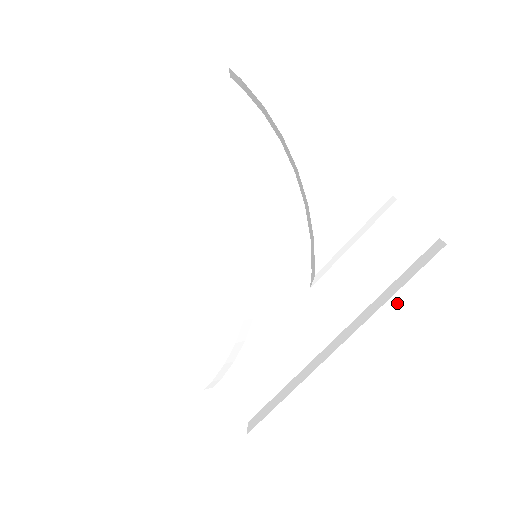
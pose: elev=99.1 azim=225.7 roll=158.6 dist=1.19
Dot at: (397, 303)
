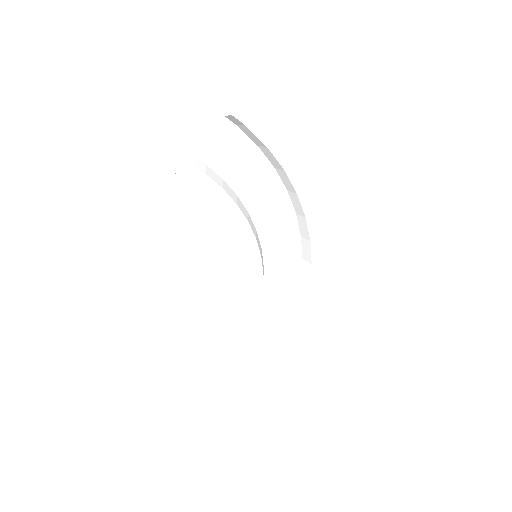
Dot at: (365, 267)
